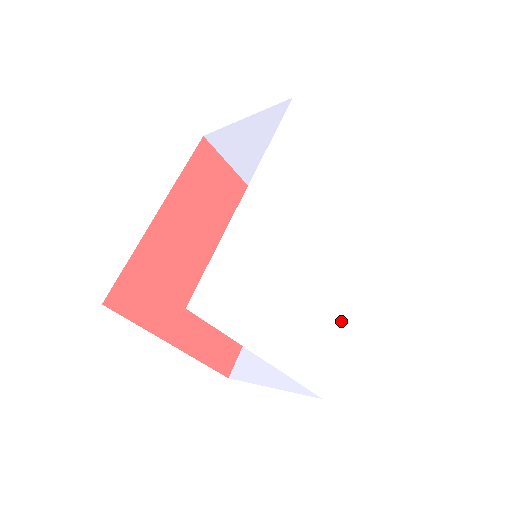
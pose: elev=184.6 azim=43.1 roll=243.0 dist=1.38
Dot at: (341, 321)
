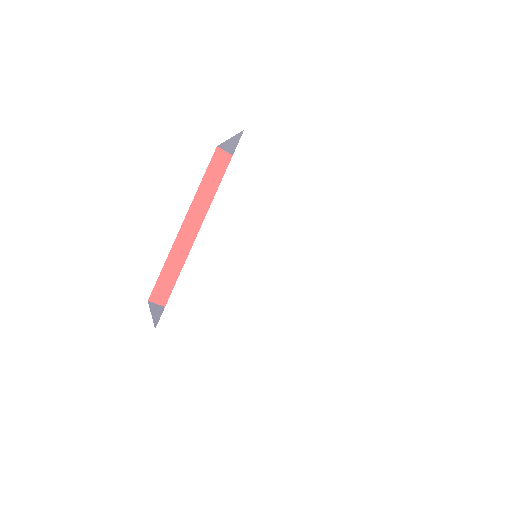
Dot at: (322, 314)
